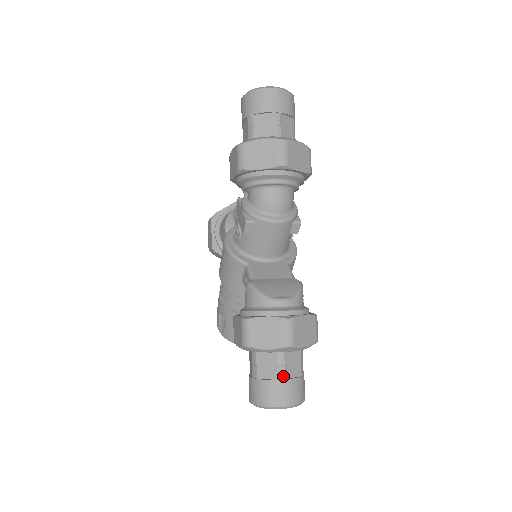
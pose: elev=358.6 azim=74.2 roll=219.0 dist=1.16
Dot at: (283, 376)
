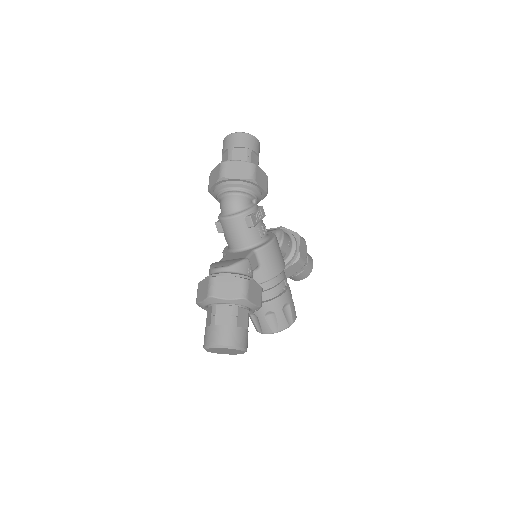
Dot at: (213, 323)
